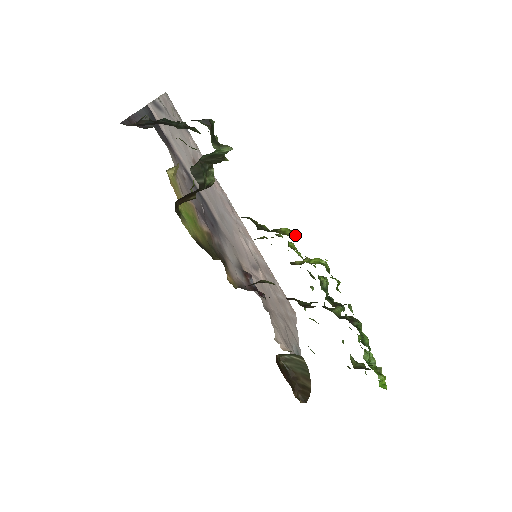
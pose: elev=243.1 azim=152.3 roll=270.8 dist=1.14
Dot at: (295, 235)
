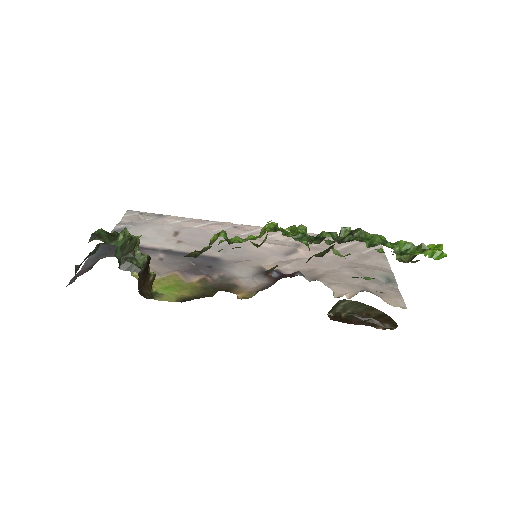
Dot at: (220, 235)
